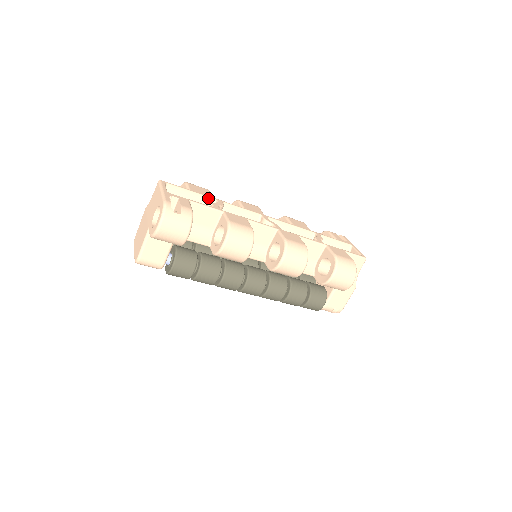
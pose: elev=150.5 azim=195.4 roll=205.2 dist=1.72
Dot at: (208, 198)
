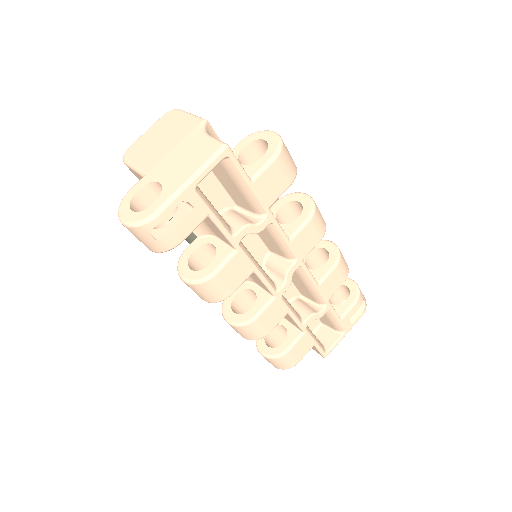
Dot at: (261, 207)
